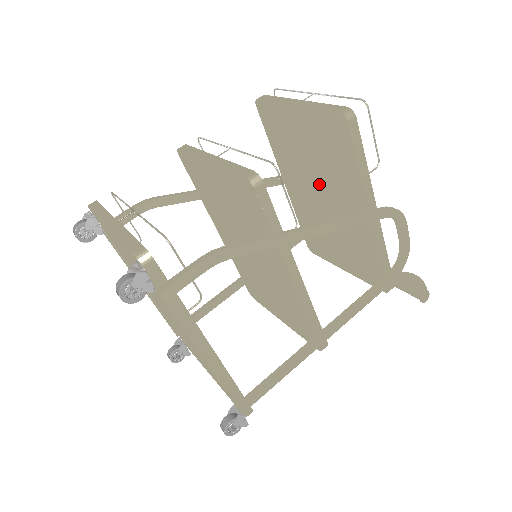
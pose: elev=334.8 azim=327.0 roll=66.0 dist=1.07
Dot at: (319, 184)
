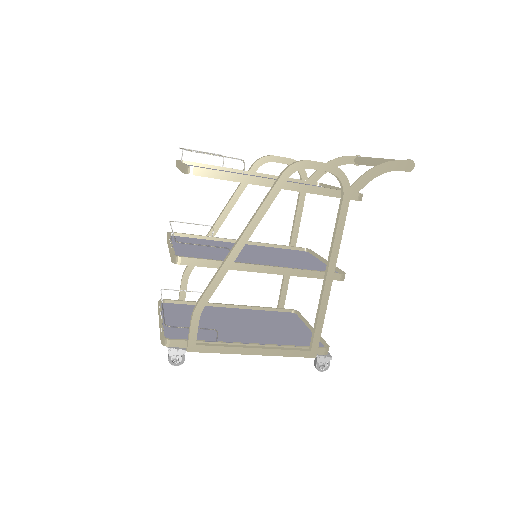
Dot at: occluded
